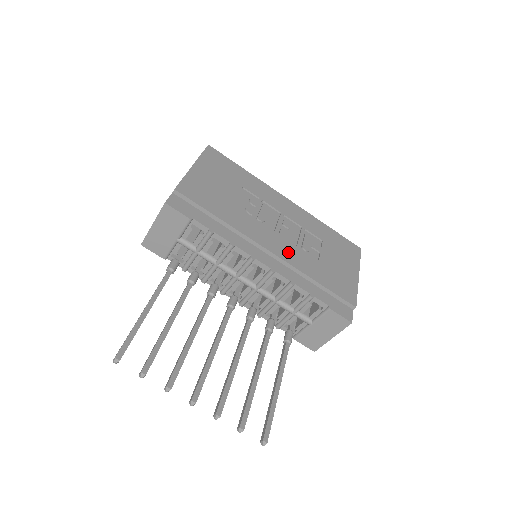
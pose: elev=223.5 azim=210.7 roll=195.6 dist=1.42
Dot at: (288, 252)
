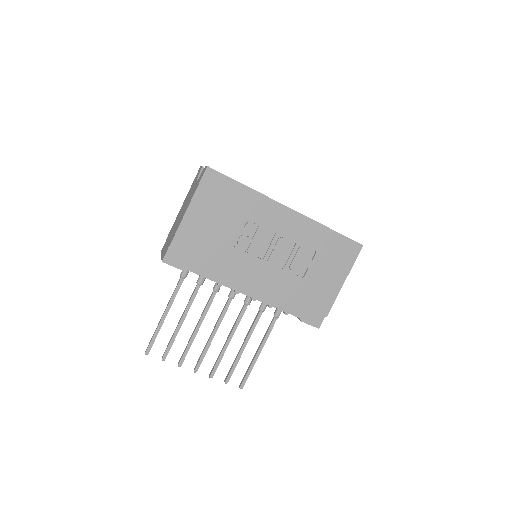
Dot at: (272, 279)
